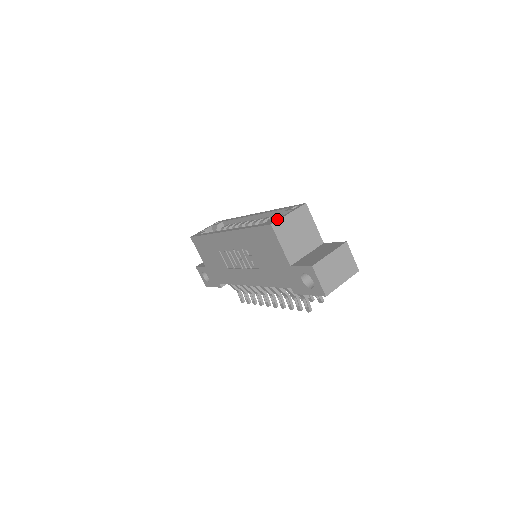
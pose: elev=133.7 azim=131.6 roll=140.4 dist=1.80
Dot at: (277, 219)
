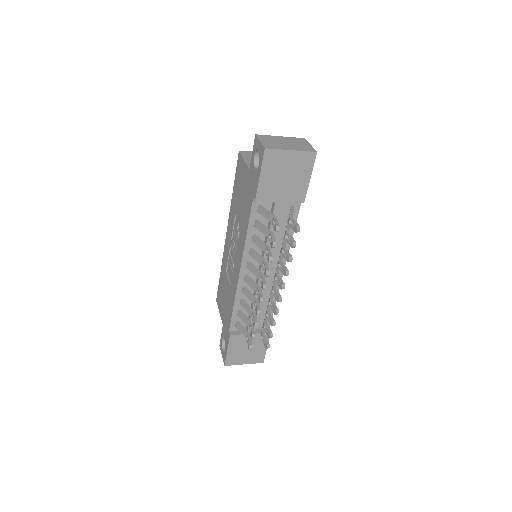
Dot at: occluded
